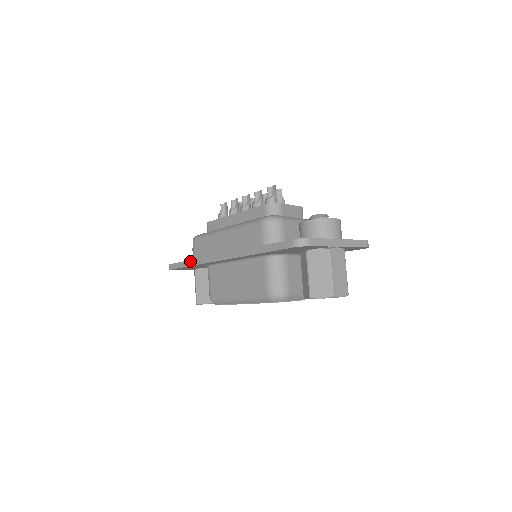
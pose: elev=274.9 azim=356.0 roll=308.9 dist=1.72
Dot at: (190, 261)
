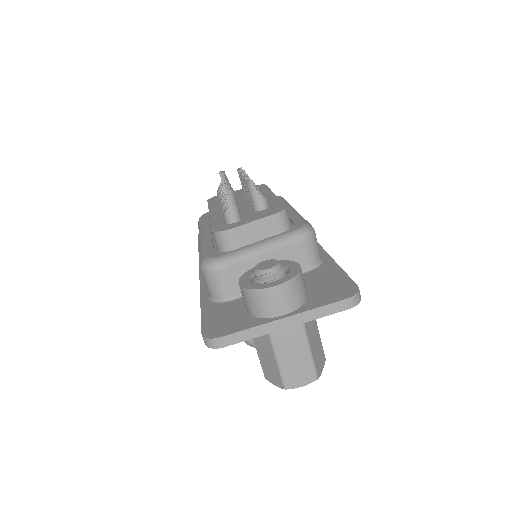
Dot at: (198, 250)
